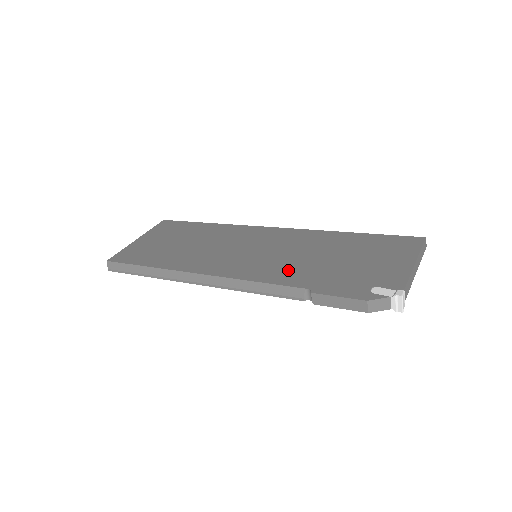
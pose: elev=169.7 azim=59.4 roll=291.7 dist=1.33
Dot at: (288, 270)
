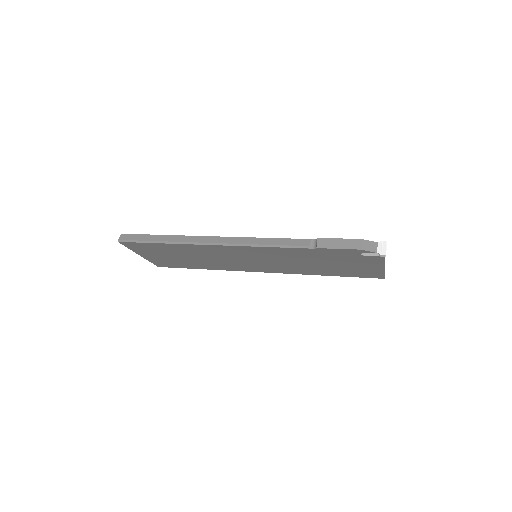
Dot at: occluded
